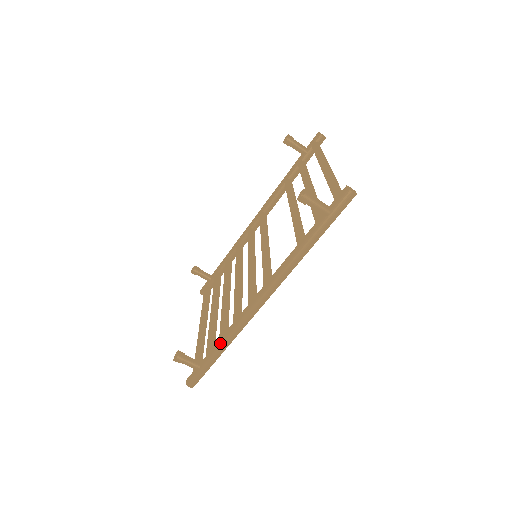
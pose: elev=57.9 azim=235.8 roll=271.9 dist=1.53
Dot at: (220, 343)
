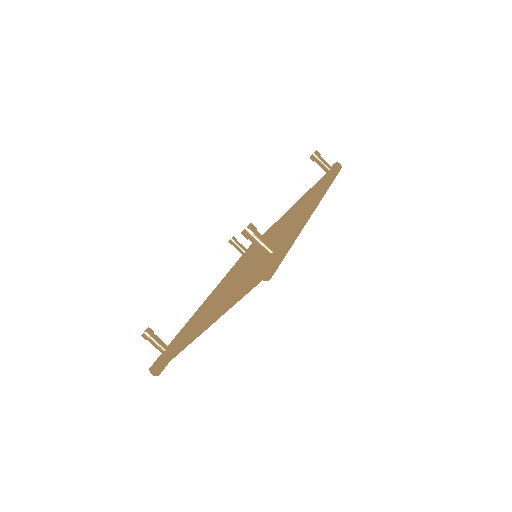
Dot at: (290, 228)
